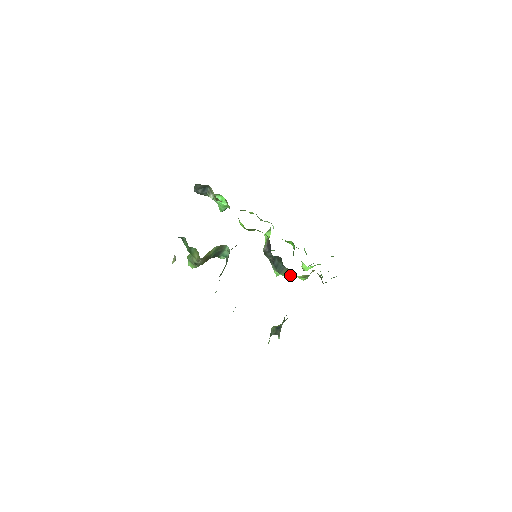
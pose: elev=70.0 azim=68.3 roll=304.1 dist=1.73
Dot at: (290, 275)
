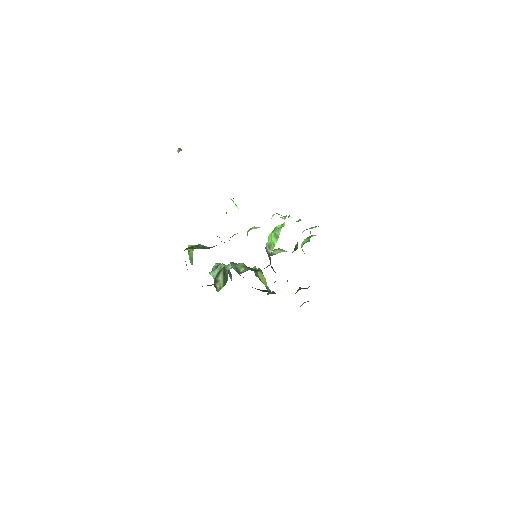
Dot at: occluded
